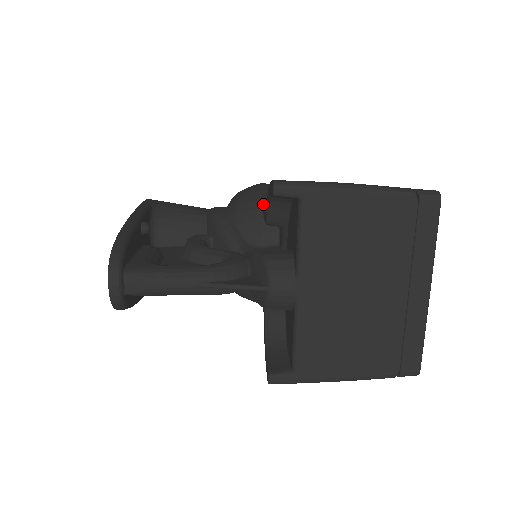
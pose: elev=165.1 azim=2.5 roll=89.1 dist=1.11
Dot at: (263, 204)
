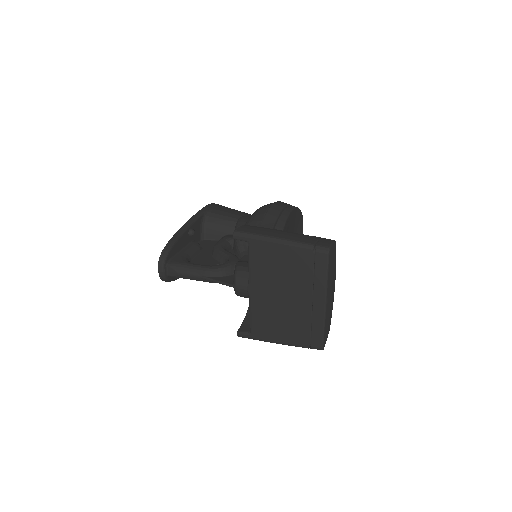
Dot at: (260, 225)
